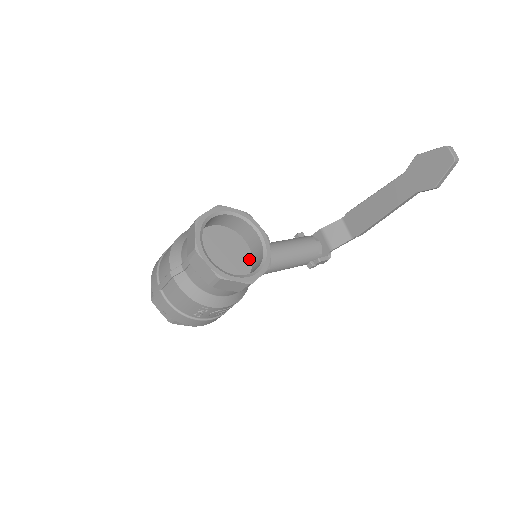
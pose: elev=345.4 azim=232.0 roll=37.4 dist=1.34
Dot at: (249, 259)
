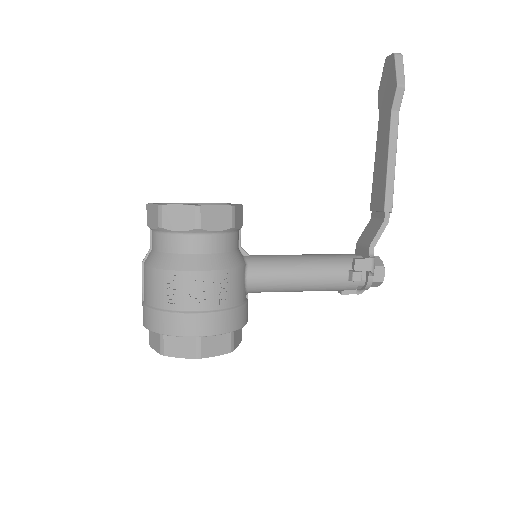
Dot at: occluded
